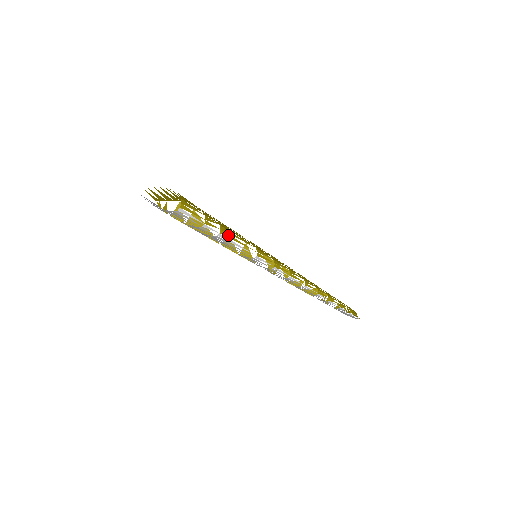
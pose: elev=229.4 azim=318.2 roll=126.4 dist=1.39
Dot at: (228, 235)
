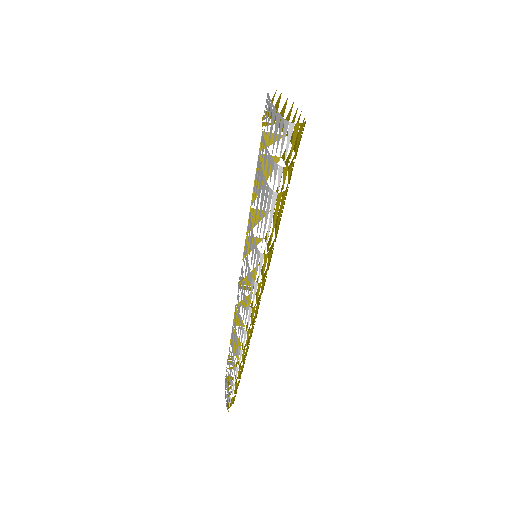
Dot at: occluded
